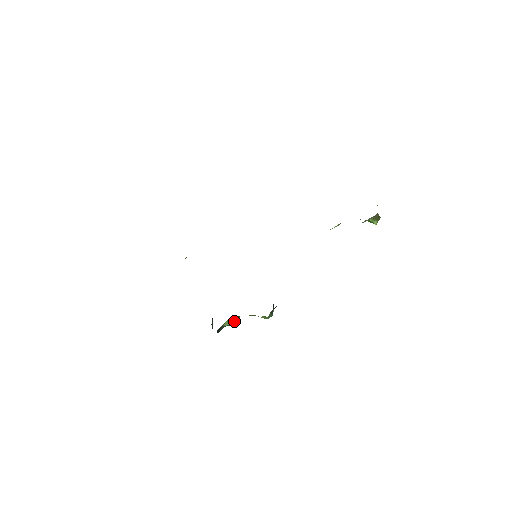
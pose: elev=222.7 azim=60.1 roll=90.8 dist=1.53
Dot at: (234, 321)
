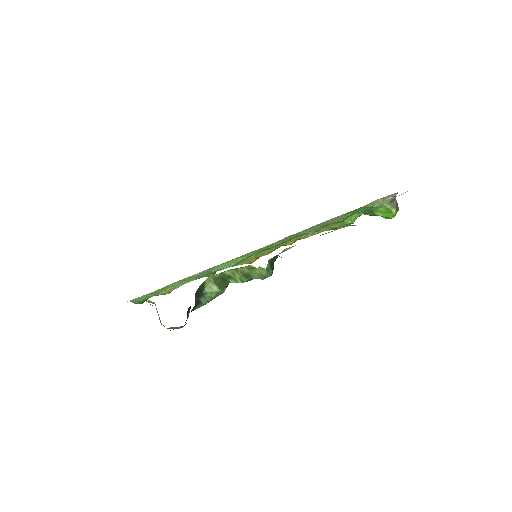
Dot at: (220, 286)
